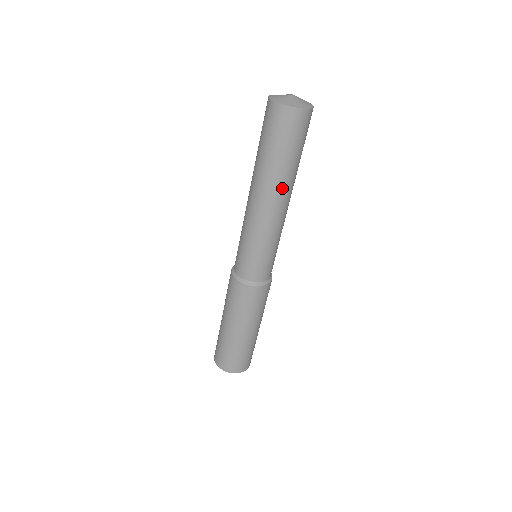
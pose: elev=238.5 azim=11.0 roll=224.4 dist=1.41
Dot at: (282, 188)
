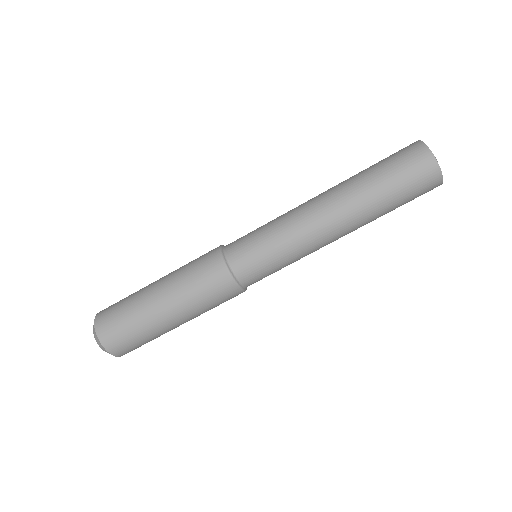
Dot at: occluded
